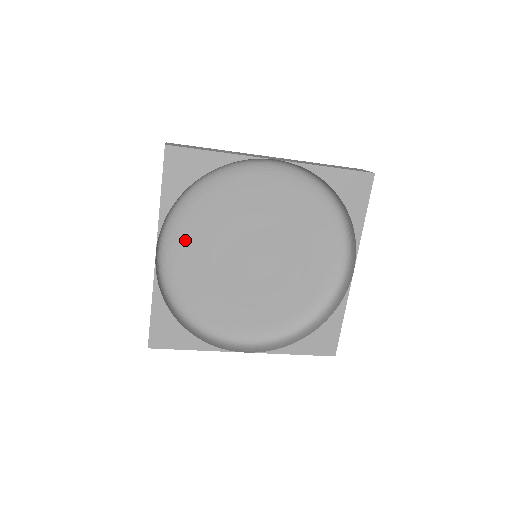
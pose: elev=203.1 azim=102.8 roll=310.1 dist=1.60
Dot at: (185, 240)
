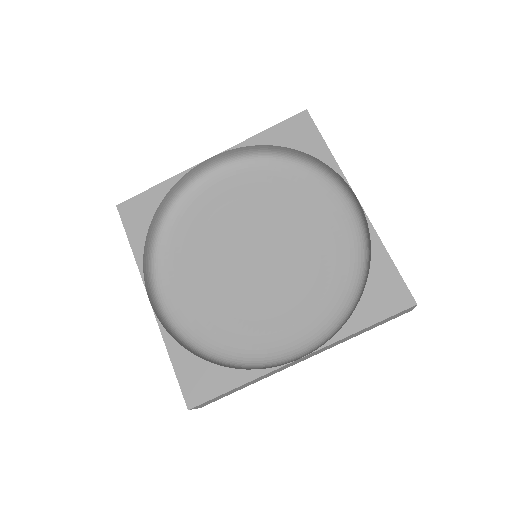
Dot at: (180, 280)
